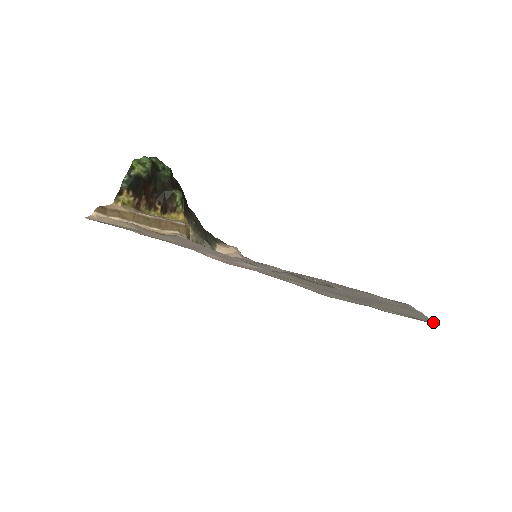
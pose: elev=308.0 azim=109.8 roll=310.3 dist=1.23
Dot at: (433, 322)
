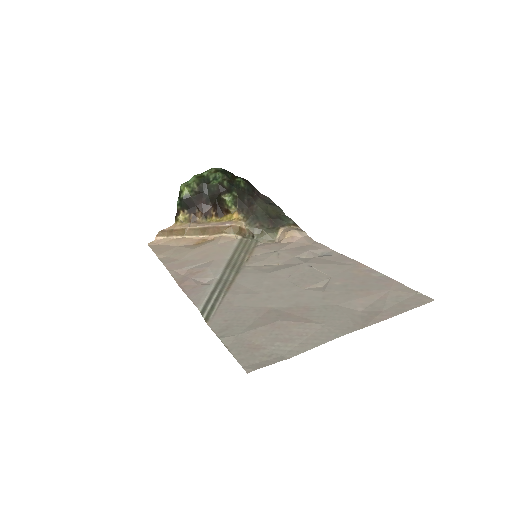
Dot at: (274, 362)
